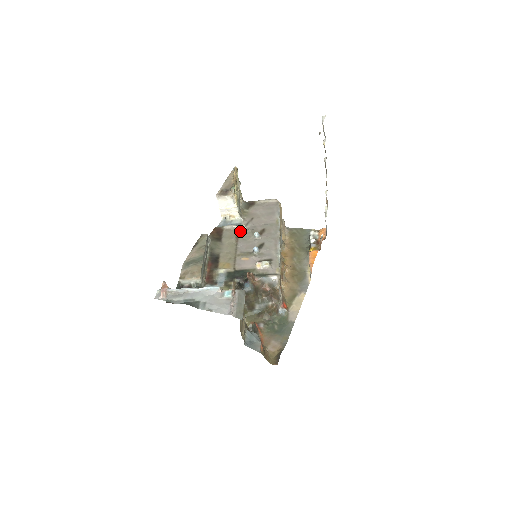
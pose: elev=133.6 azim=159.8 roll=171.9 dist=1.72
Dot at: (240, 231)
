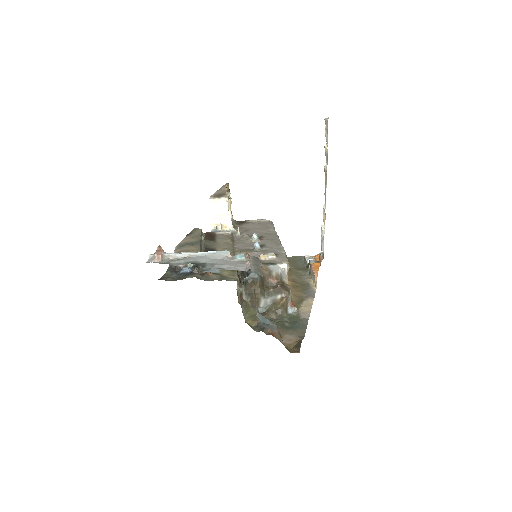
Dot at: (235, 237)
